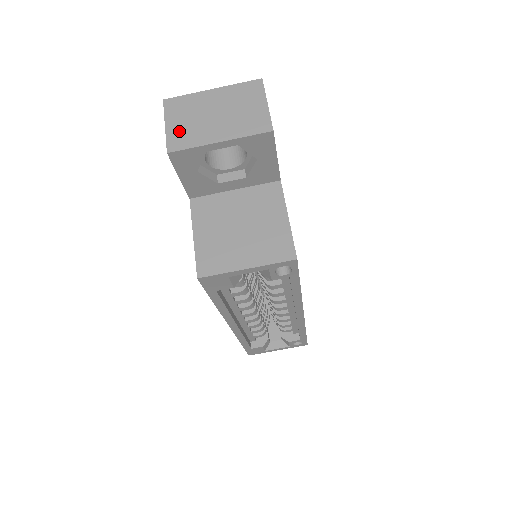
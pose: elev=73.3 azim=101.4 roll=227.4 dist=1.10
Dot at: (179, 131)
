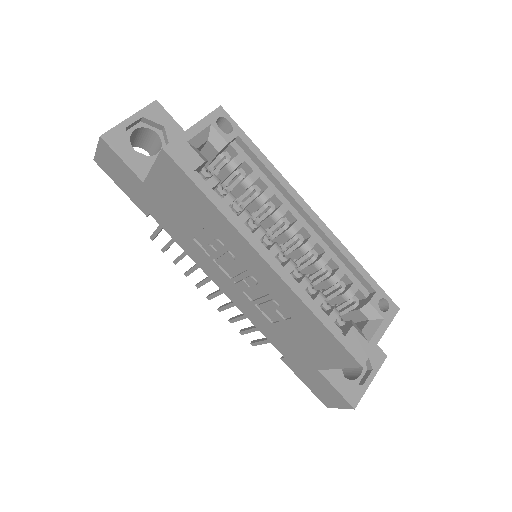
Dot at: occluded
